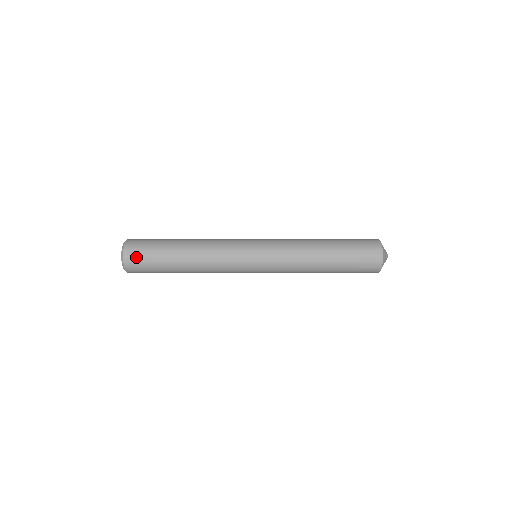
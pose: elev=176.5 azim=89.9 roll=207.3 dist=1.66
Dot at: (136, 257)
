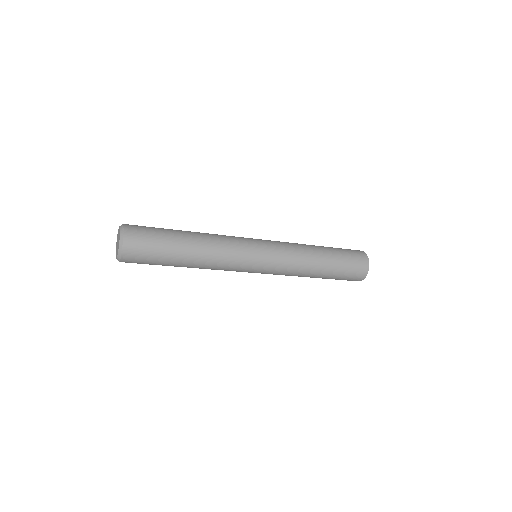
Dot at: (139, 232)
